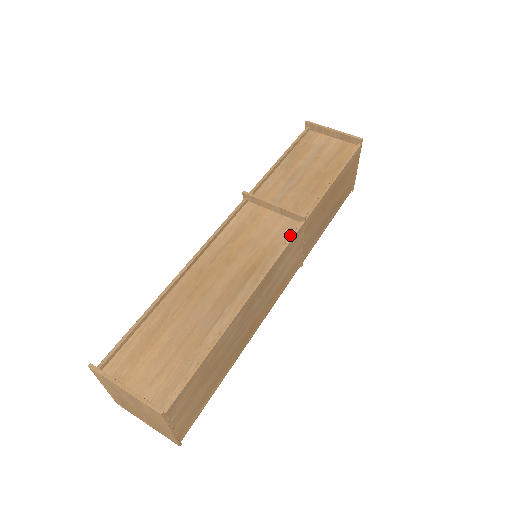
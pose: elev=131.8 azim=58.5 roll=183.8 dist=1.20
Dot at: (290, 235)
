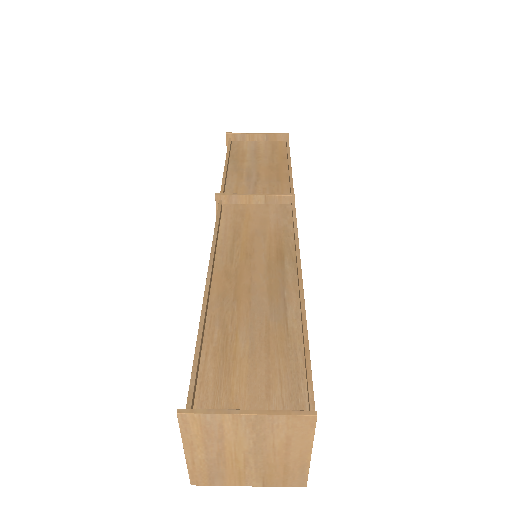
Dot at: (289, 216)
